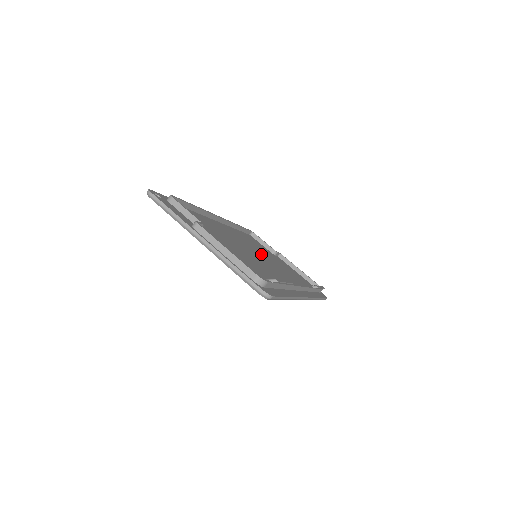
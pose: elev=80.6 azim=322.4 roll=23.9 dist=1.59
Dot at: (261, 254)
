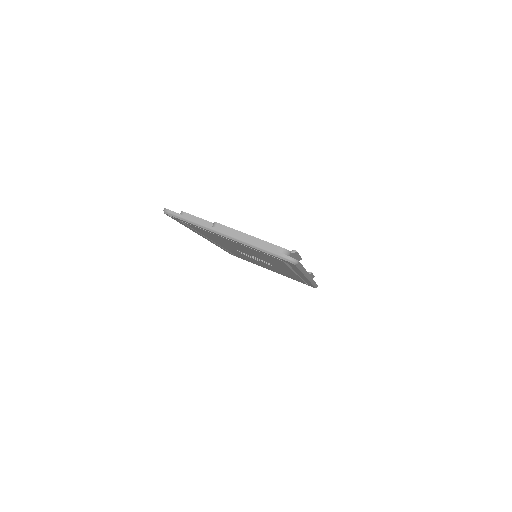
Dot at: occluded
